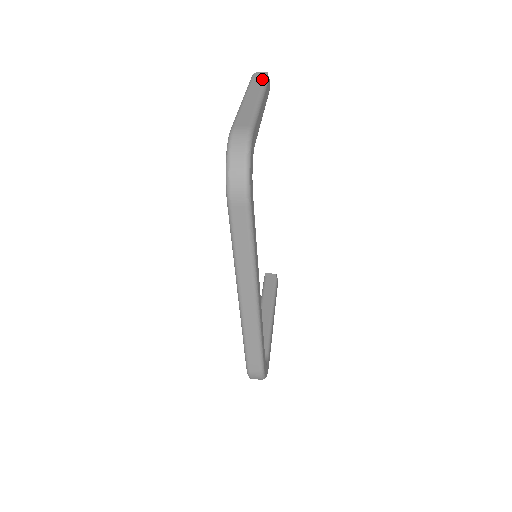
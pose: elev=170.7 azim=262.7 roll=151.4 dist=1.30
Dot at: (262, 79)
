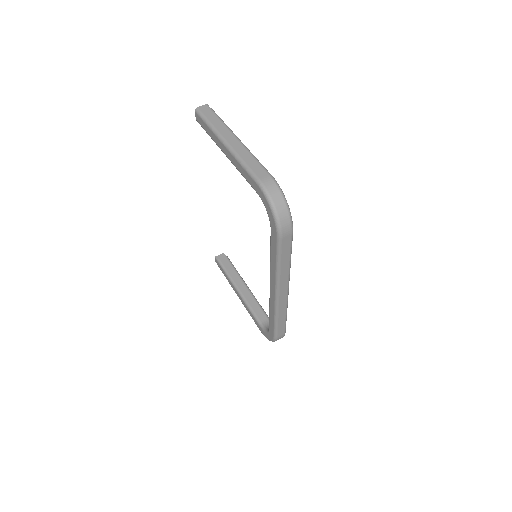
Dot at: (214, 115)
